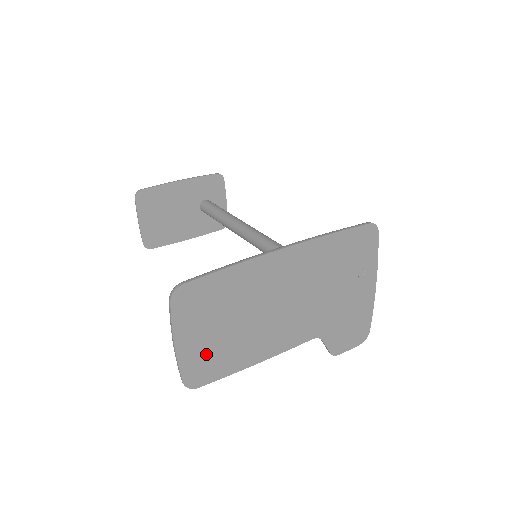
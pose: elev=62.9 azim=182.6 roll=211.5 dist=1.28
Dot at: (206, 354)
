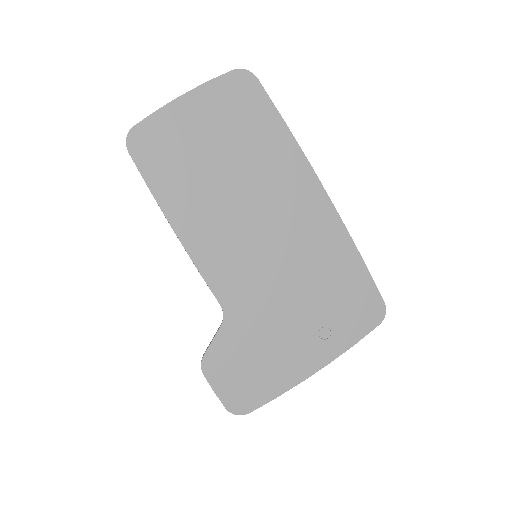
Dot at: (177, 143)
